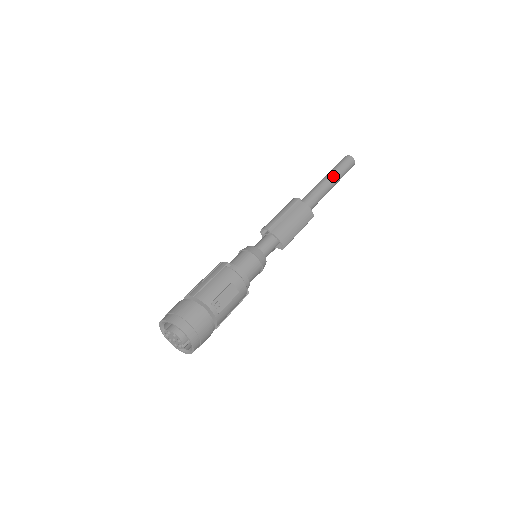
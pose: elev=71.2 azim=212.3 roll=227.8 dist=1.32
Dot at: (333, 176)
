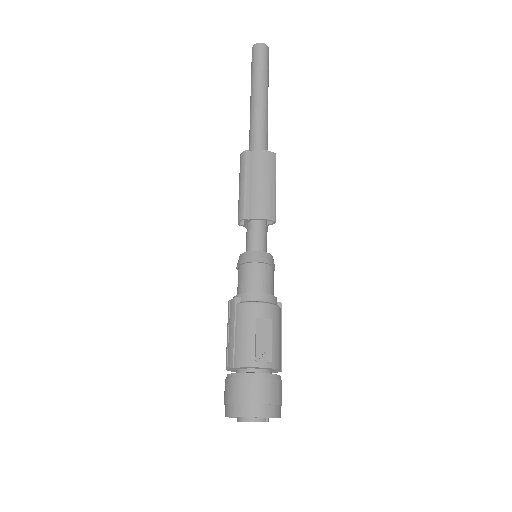
Dot at: (258, 87)
